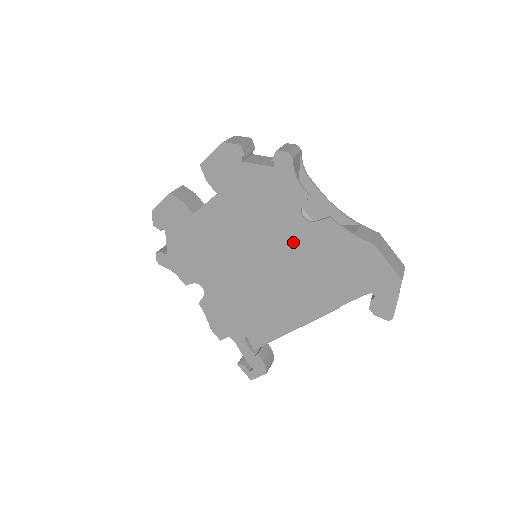
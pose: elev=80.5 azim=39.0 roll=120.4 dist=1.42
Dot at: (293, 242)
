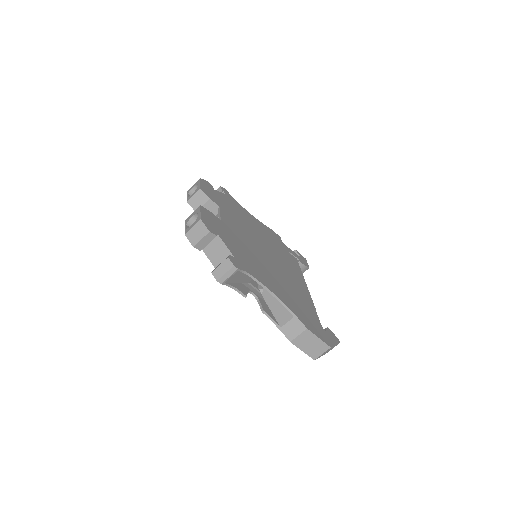
Dot at: occluded
